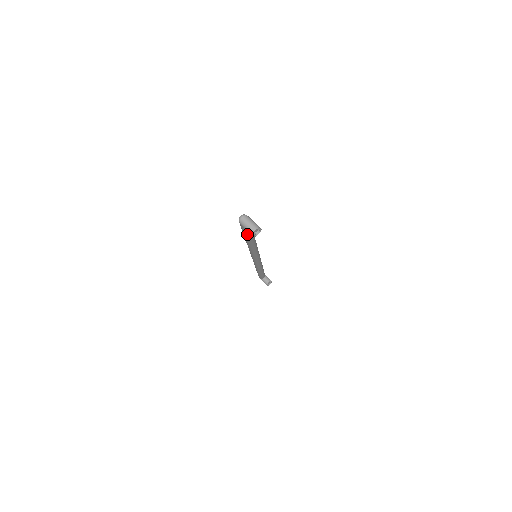
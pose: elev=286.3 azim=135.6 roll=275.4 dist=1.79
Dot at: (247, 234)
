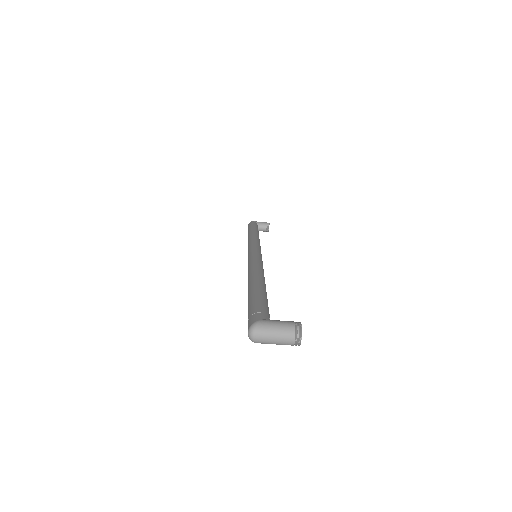
Dot at: occluded
